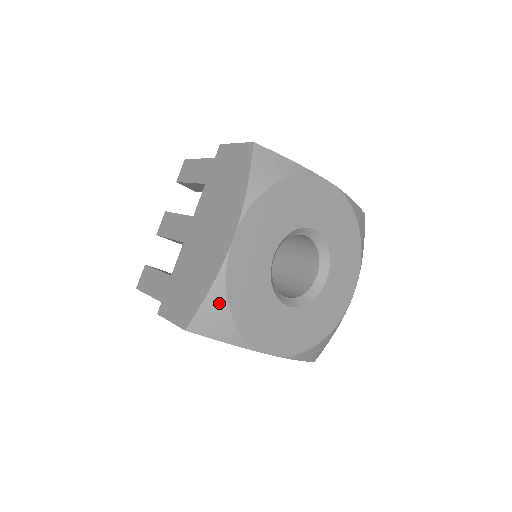
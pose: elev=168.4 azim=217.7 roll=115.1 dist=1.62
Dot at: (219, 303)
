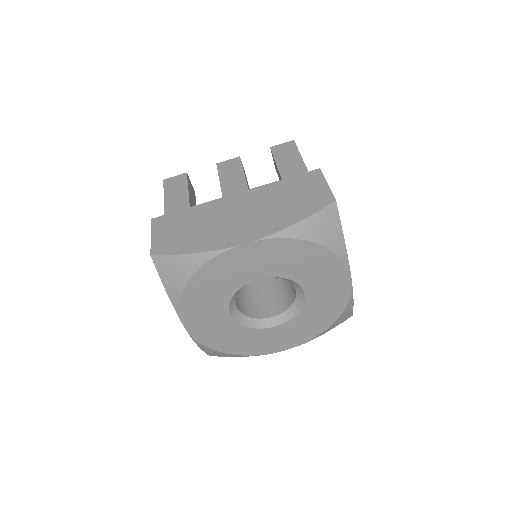
Dot at: (189, 267)
